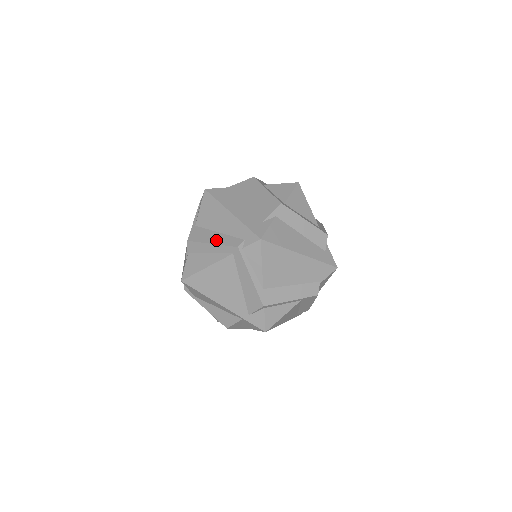
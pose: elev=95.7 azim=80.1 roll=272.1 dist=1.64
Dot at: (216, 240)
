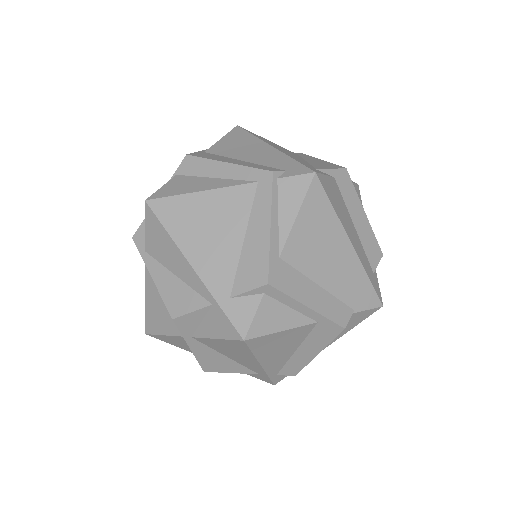
Dot at: (236, 162)
